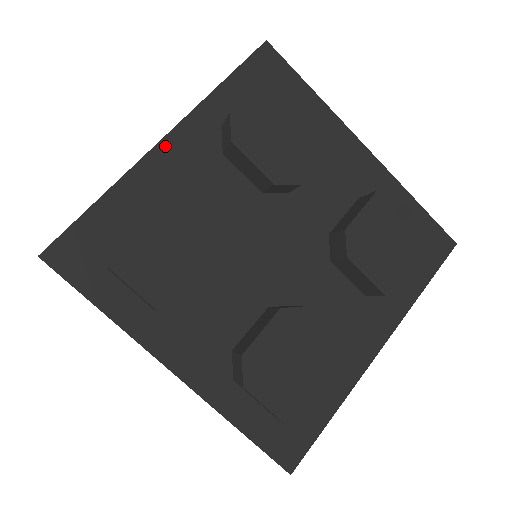
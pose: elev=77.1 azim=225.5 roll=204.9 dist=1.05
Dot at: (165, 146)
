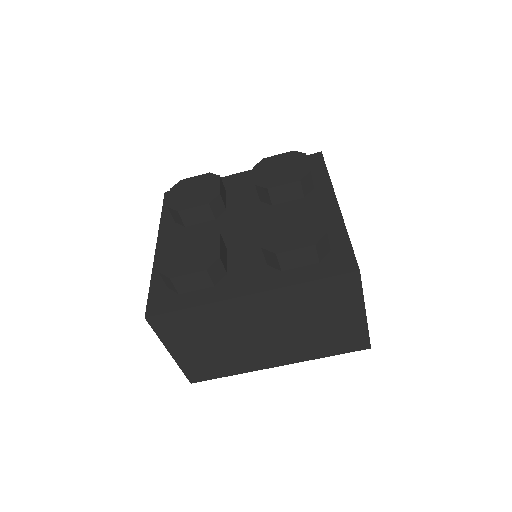
Dot at: (160, 246)
